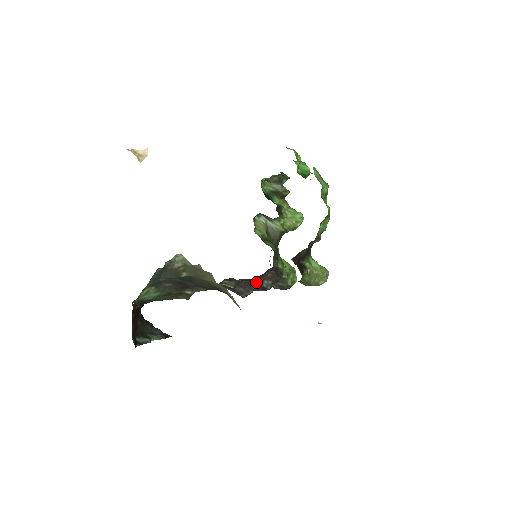
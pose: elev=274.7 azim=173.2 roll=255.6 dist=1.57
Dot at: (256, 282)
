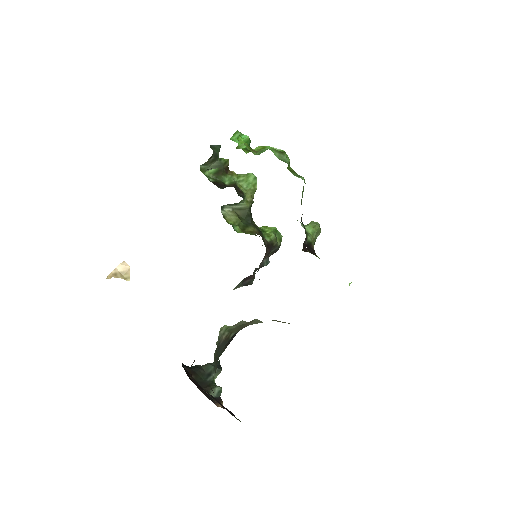
Dot at: occluded
